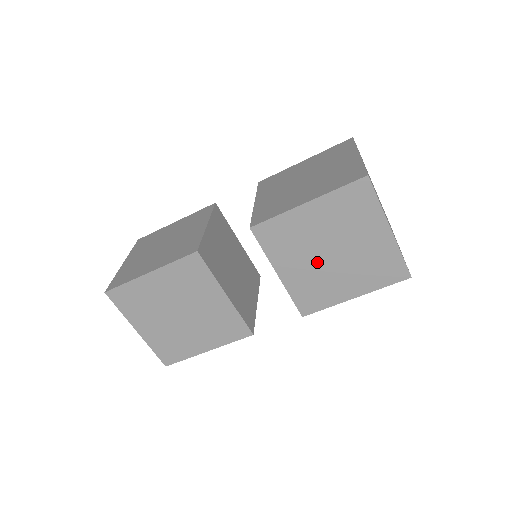
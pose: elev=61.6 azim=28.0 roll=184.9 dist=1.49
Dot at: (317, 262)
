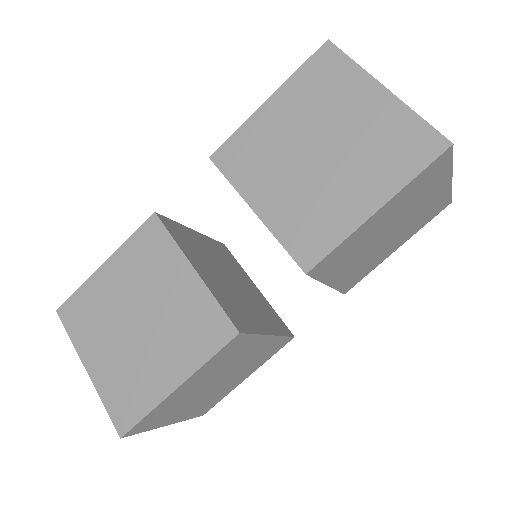
Dot at: (371, 250)
